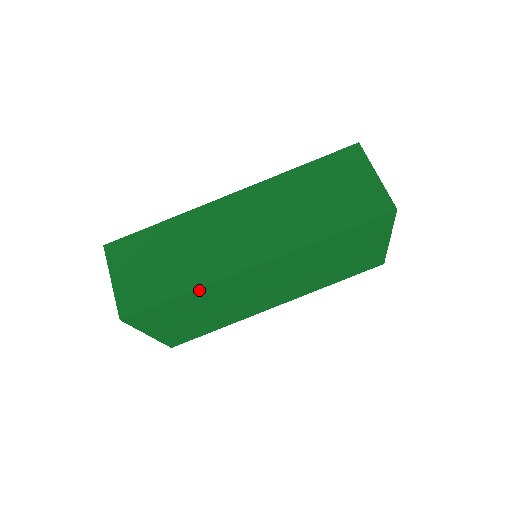
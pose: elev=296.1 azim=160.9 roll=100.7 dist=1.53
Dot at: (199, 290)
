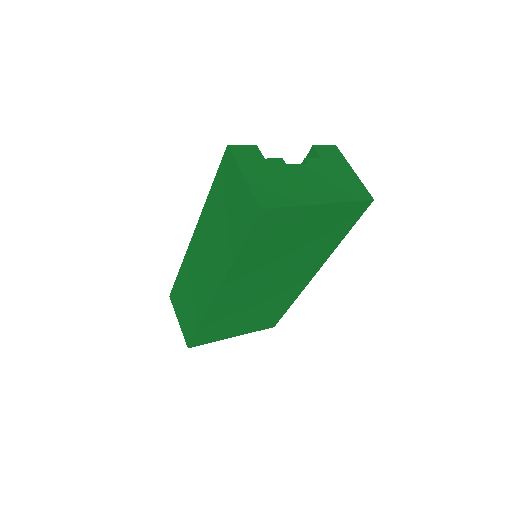
Dot at: (207, 318)
